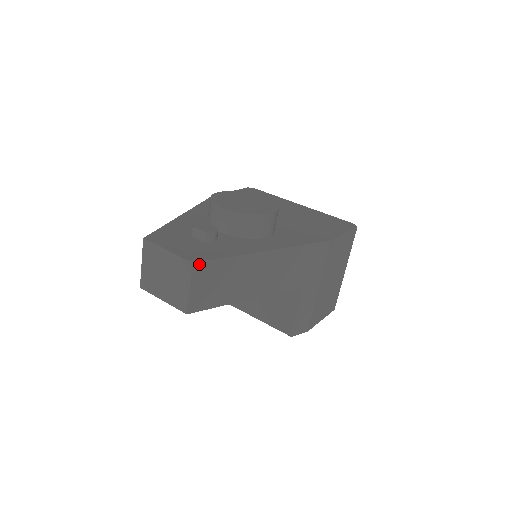
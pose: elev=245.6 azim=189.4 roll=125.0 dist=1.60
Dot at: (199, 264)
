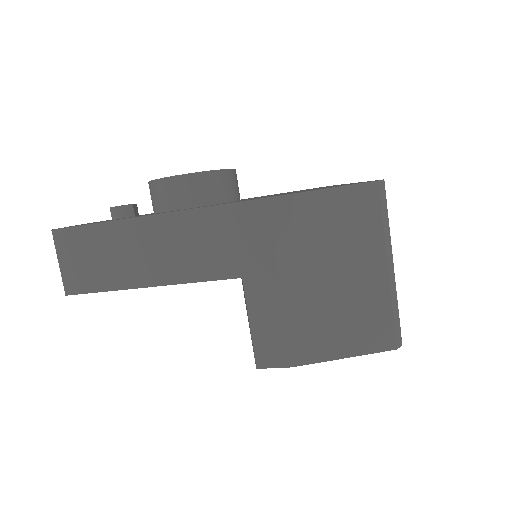
Dot at: (60, 232)
